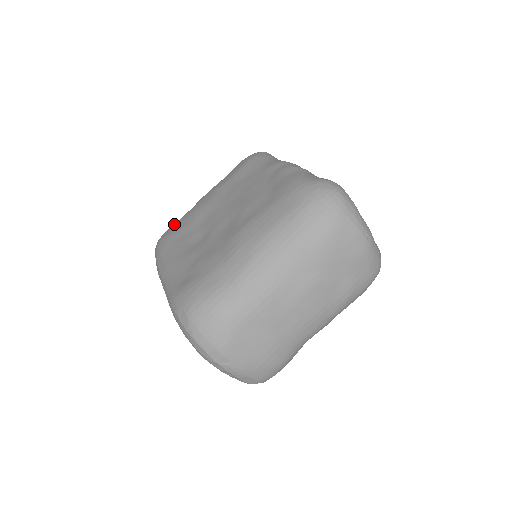
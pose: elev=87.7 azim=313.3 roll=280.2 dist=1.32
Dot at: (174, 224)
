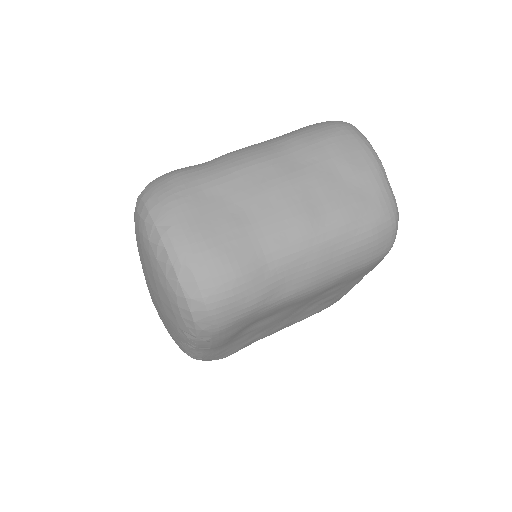
Dot at: occluded
